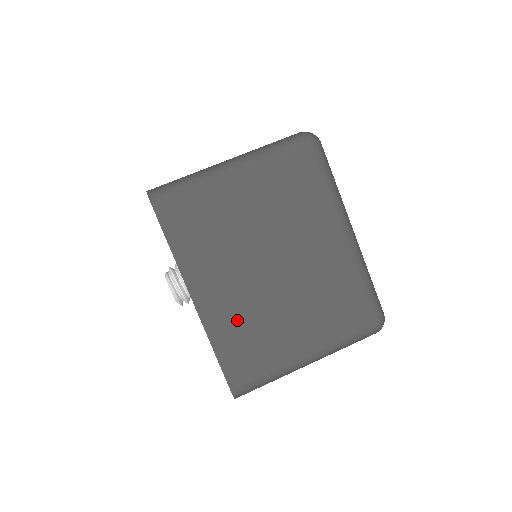
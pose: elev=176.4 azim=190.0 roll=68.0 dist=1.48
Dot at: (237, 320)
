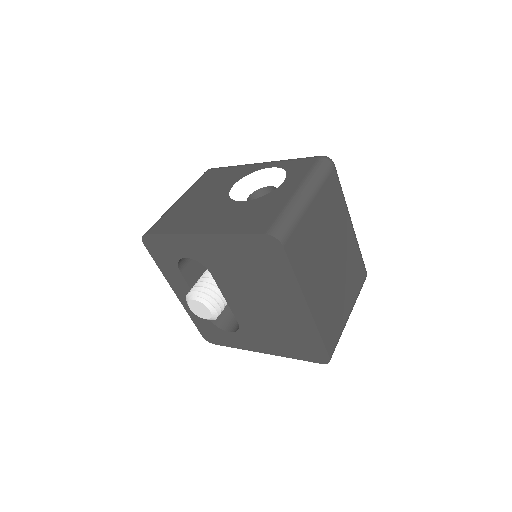
Dot at: (326, 308)
